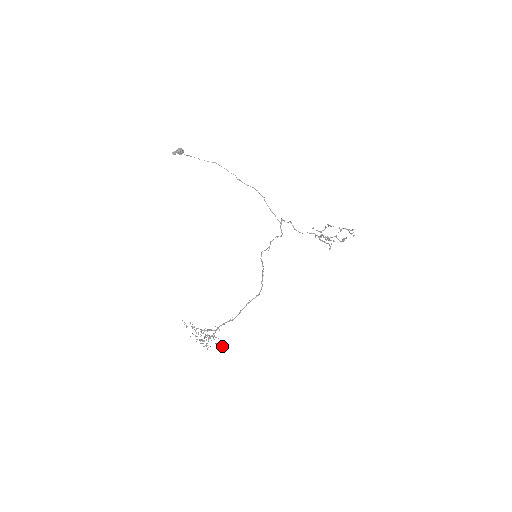
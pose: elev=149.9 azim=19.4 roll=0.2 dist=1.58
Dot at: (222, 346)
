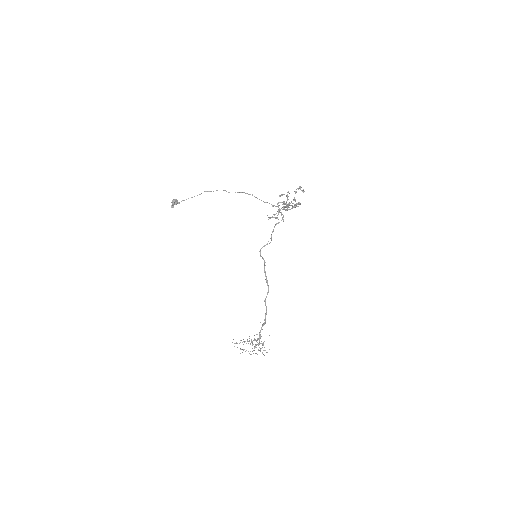
Dot at: occluded
